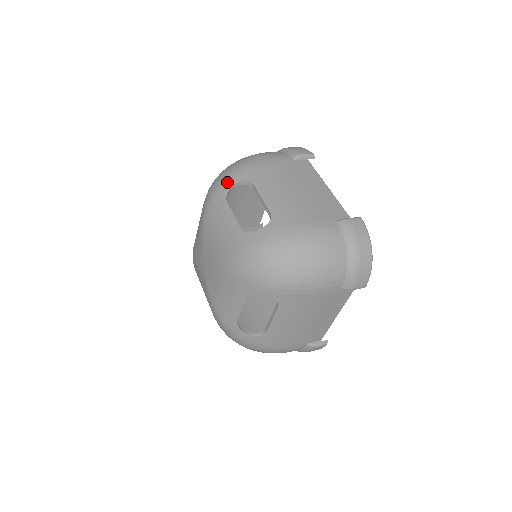
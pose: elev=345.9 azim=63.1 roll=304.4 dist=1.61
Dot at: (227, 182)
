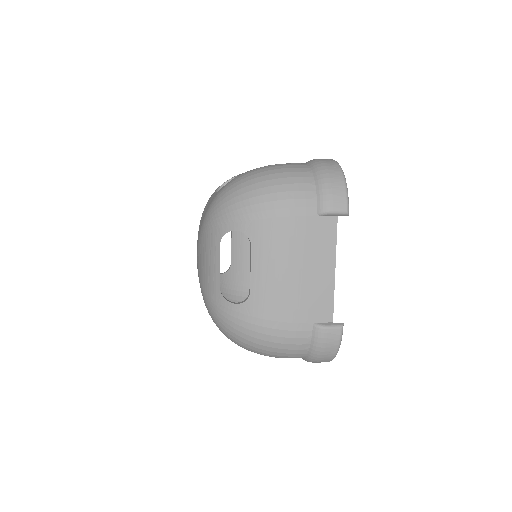
Dot at: (219, 186)
